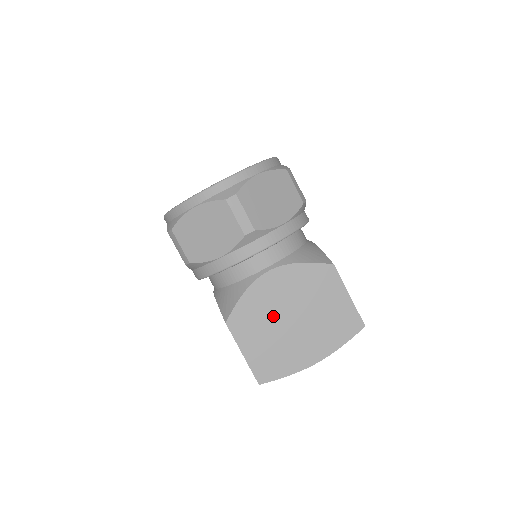
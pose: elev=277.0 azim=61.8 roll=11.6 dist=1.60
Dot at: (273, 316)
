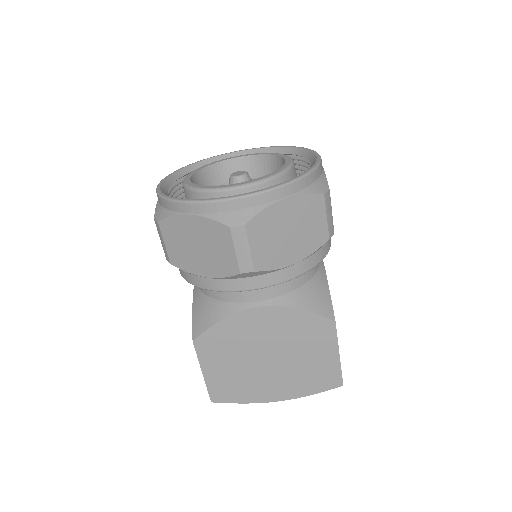
Dot at: (247, 350)
